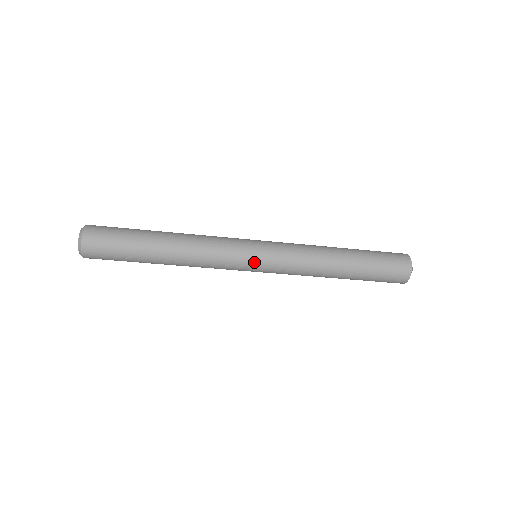
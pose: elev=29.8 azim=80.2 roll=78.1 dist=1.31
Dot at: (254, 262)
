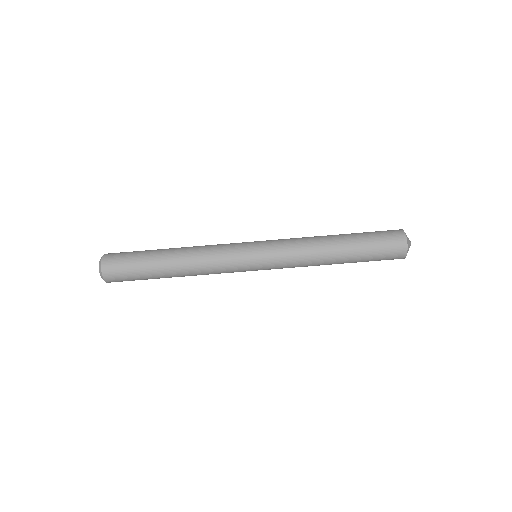
Dot at: (251, 242)
